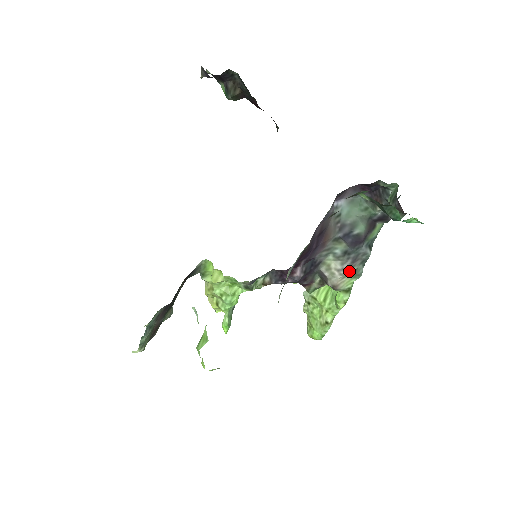
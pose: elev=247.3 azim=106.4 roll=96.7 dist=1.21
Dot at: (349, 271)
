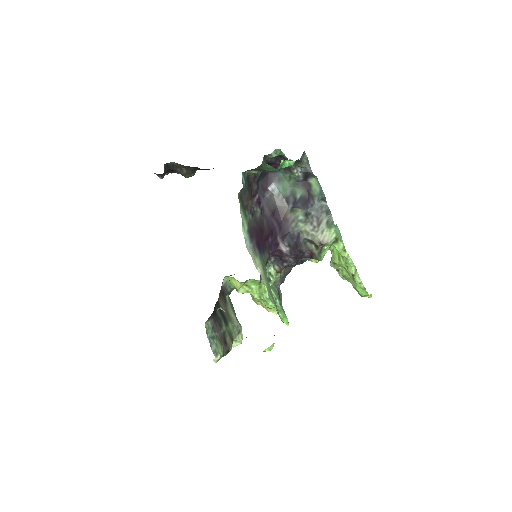
Dot at: (321, 225)
